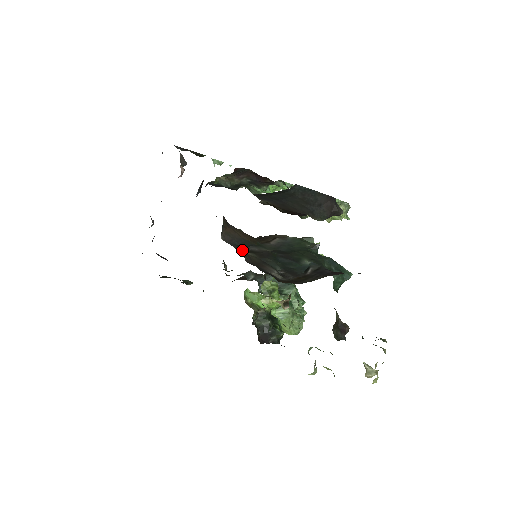
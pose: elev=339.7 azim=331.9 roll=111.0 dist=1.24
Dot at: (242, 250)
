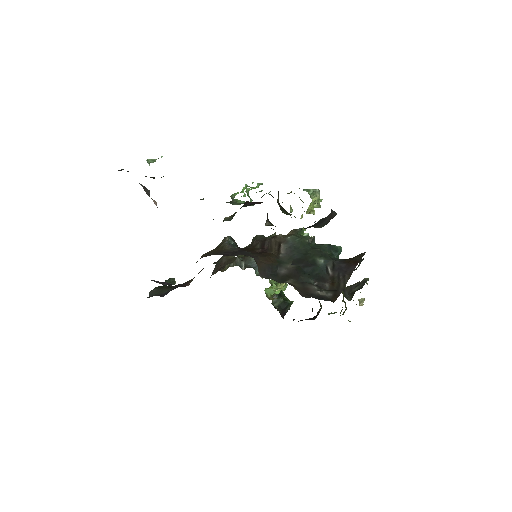
Dot at: (278, 278)
